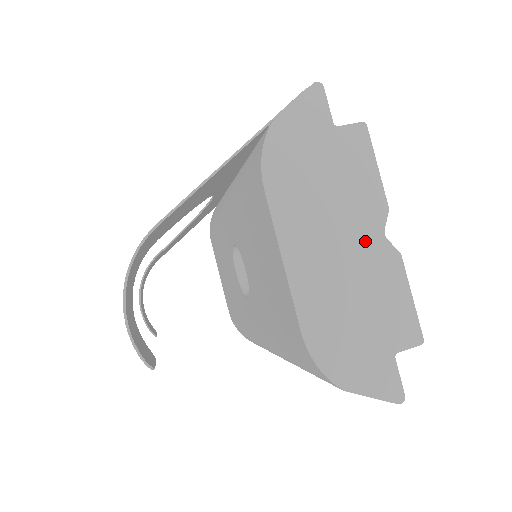
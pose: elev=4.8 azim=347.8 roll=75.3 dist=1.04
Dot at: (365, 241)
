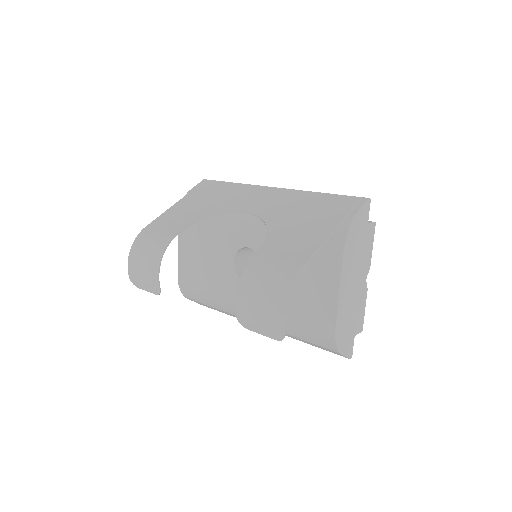
Dot at: (361, 282)
